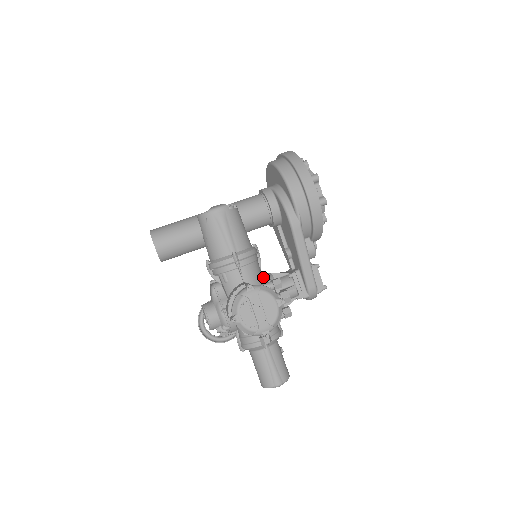
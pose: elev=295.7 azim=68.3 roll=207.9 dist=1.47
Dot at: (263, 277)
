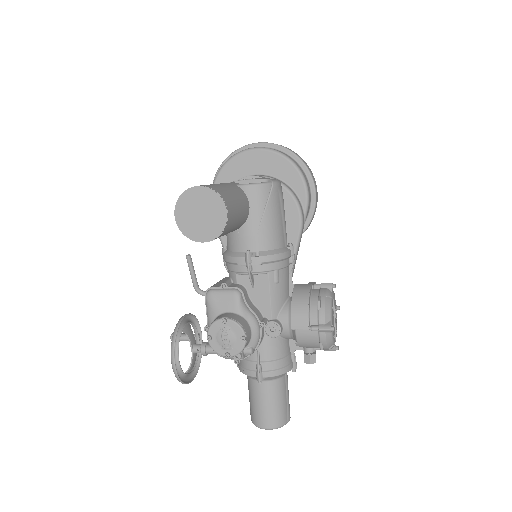
Dot at: occluded
